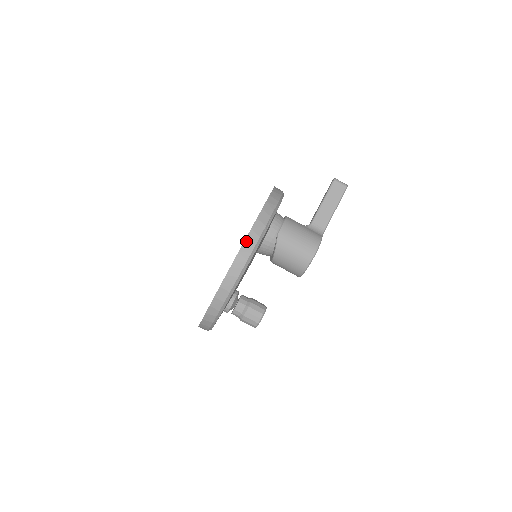
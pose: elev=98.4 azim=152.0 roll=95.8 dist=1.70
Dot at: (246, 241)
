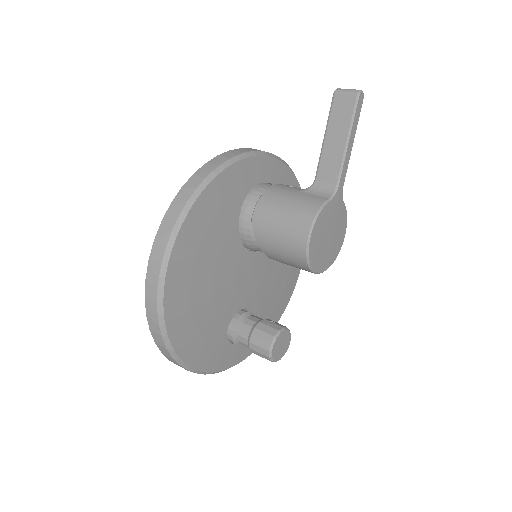
Dot at: (150, 261)
